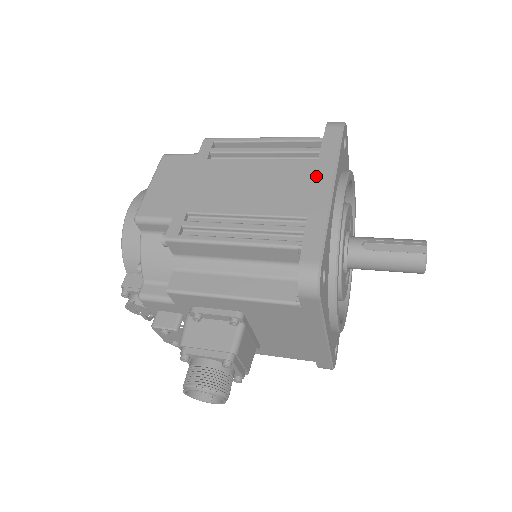
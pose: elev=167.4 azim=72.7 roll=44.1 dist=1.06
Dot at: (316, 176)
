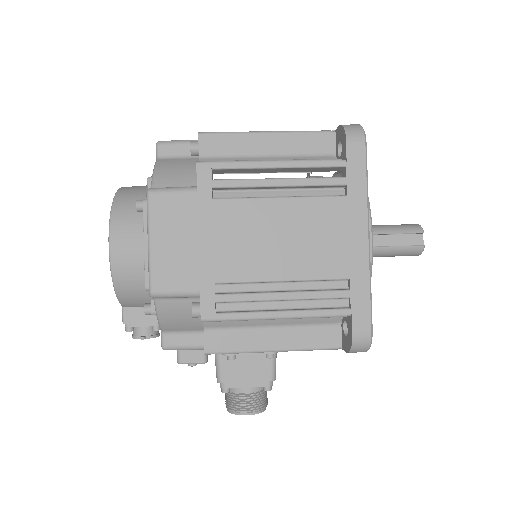
Dot at: (349, 222)
